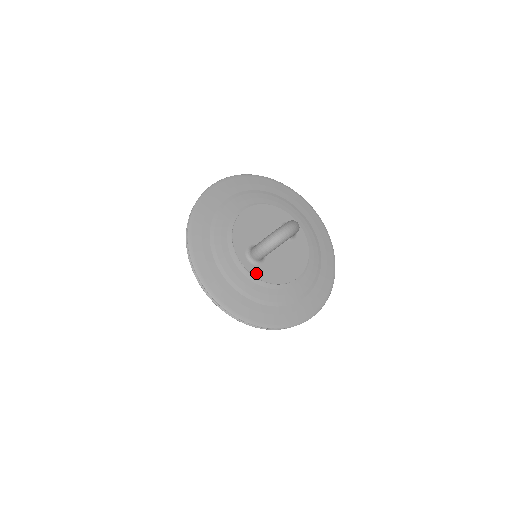
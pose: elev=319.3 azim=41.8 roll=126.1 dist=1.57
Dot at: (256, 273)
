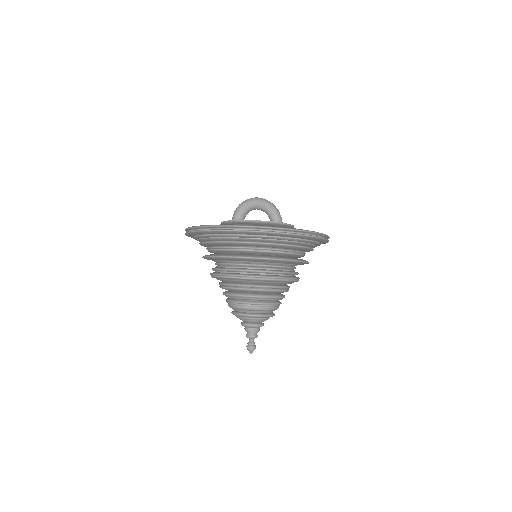
Dot at: (232, 221)
